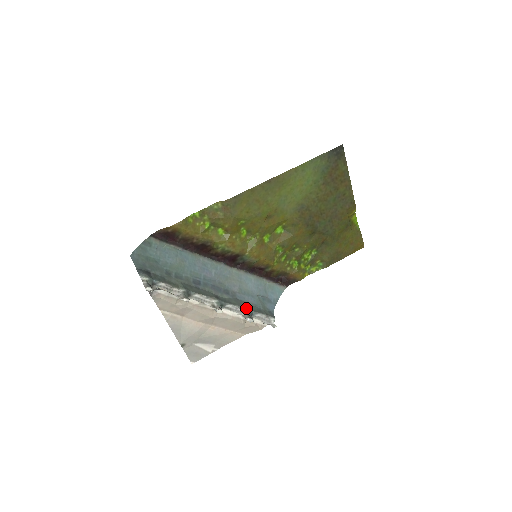
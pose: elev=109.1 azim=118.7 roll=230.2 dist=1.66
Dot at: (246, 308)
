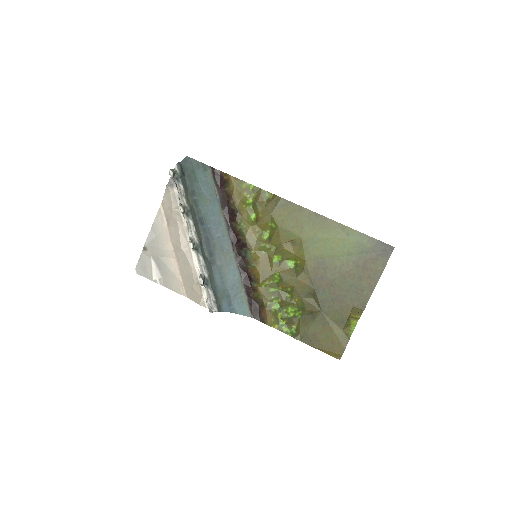
Dot at: (209, 276)
